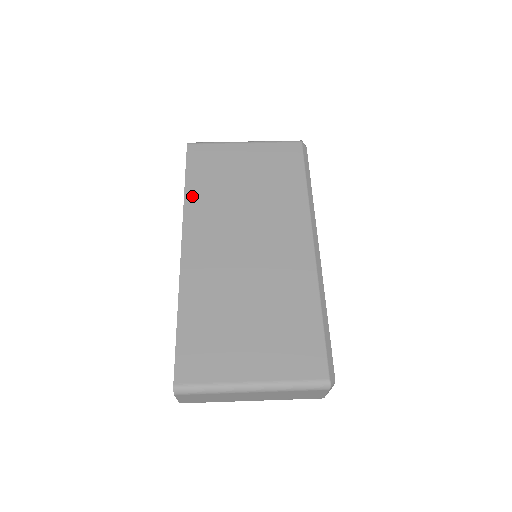
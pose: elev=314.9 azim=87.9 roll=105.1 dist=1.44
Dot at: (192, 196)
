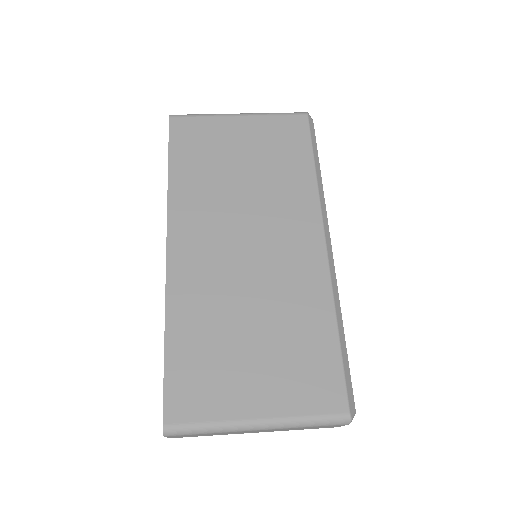
Dot at: (177, 183)
